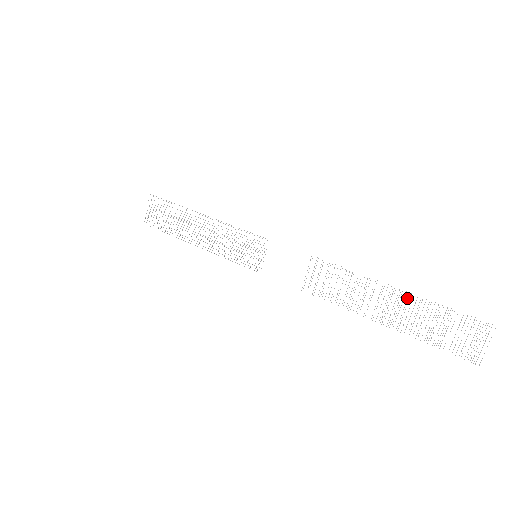
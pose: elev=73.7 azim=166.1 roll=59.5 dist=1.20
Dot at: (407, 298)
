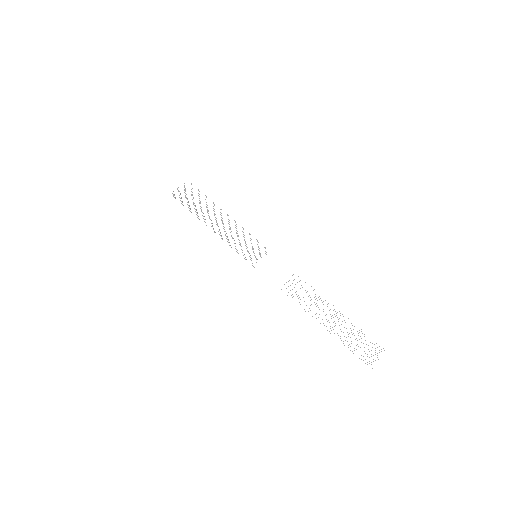
Dot at: occluded
